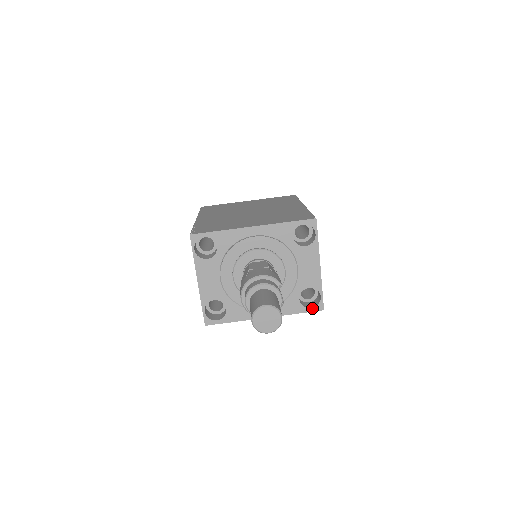
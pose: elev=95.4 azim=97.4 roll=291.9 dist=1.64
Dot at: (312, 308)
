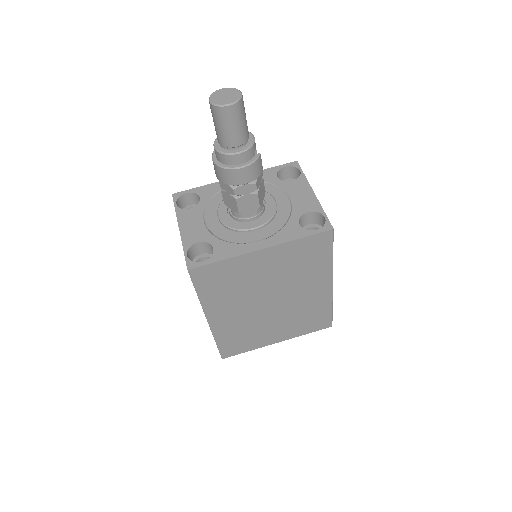
Dot at: (318, 230)
